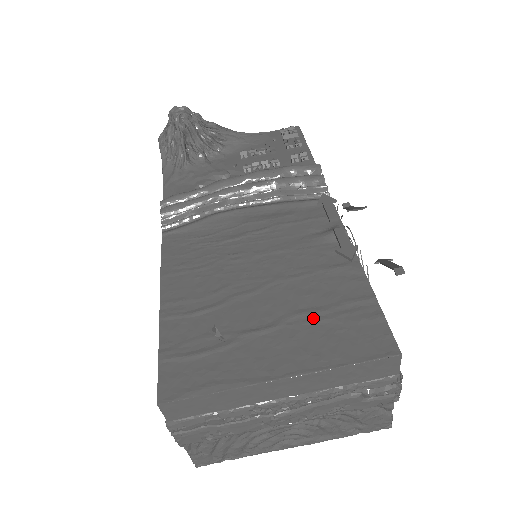
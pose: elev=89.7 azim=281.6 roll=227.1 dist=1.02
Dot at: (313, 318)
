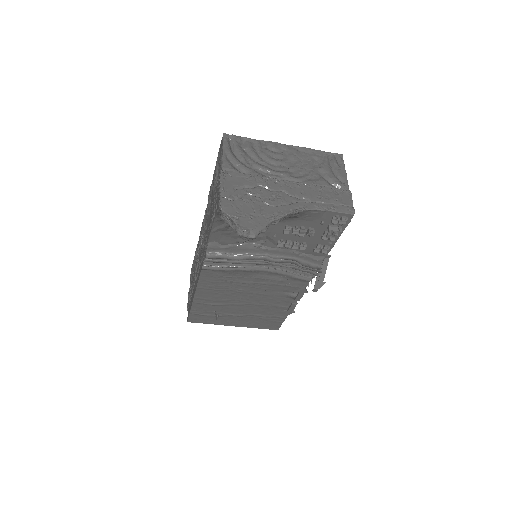
Dot at: (258, 317)
